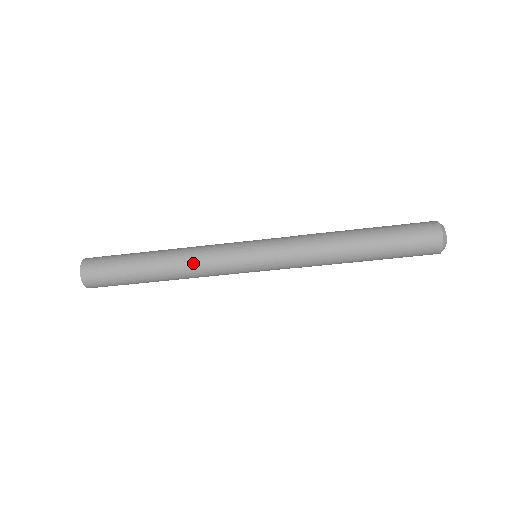
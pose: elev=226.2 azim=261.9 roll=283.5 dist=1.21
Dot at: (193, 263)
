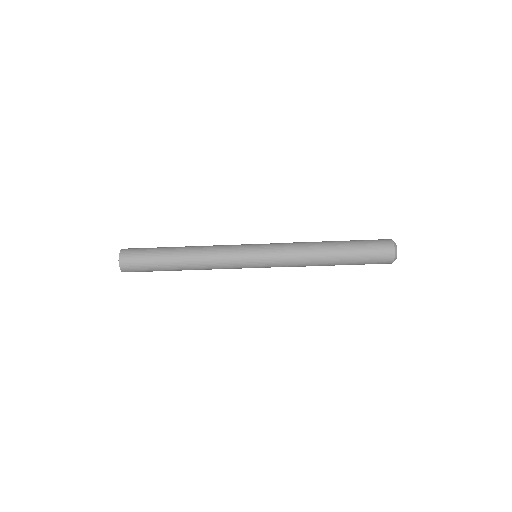
Dot at: (208, 252)
